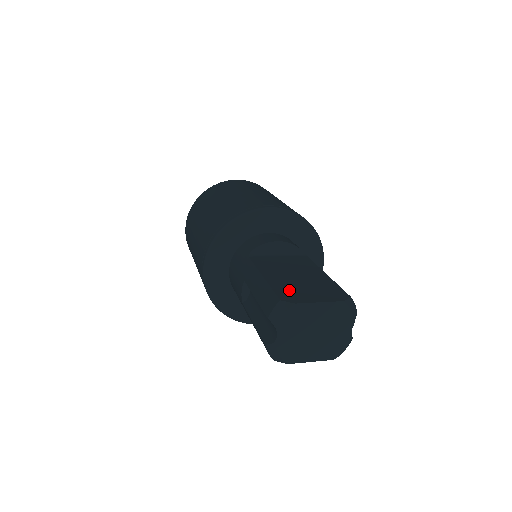
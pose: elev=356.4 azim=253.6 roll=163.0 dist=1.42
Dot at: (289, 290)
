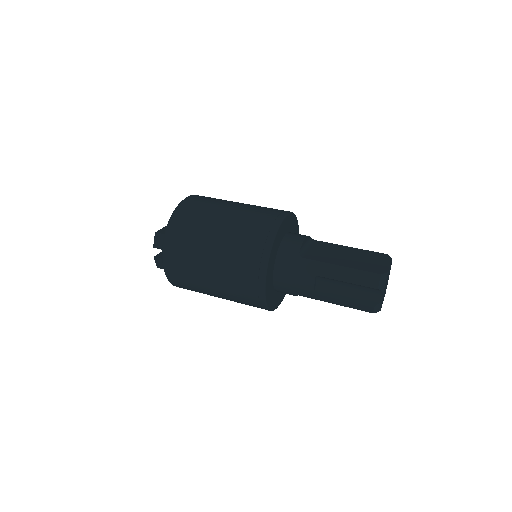
Dot at: (368, 266)
